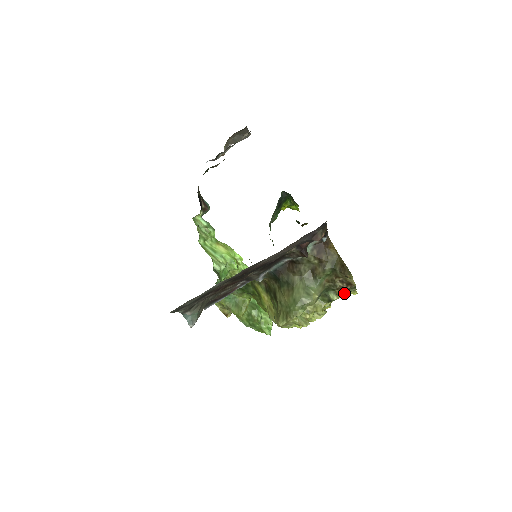
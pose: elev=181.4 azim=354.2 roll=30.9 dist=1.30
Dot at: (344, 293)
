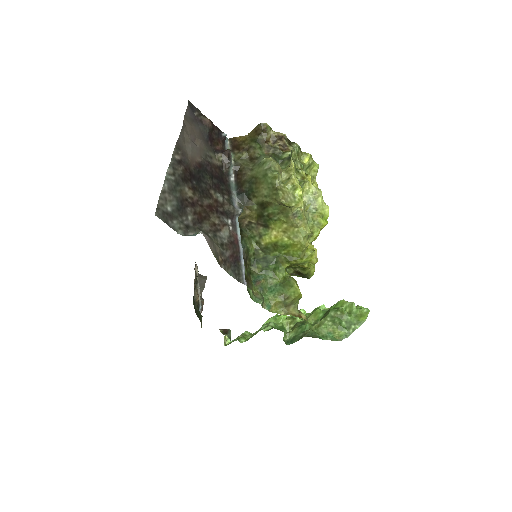
Dot at: (291, 149)
